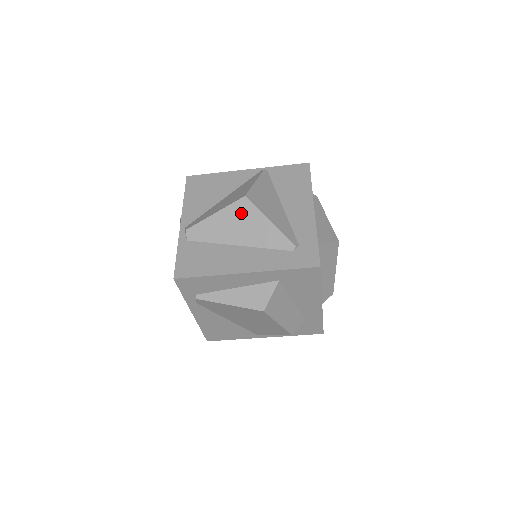
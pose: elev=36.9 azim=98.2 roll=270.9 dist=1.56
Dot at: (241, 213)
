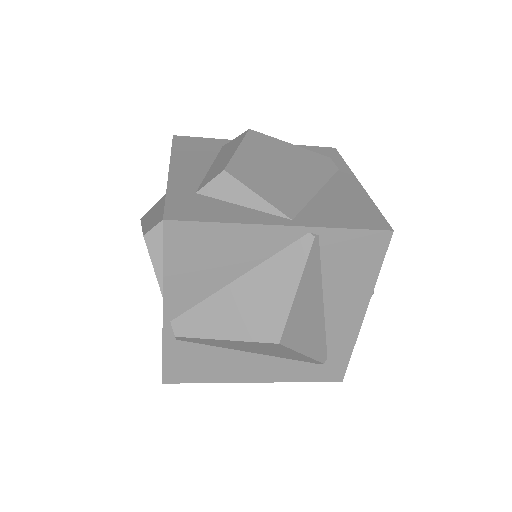
Dot at: (266, 347)
